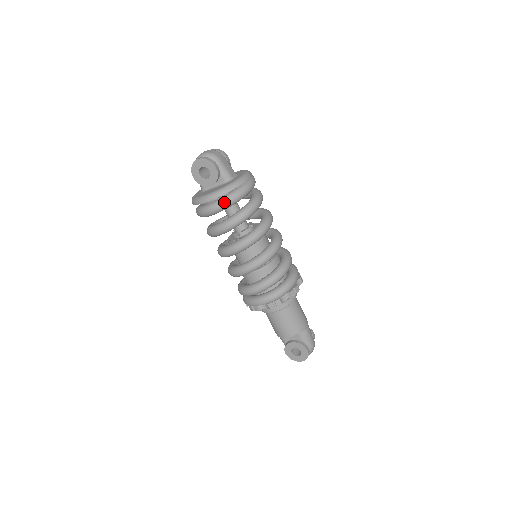
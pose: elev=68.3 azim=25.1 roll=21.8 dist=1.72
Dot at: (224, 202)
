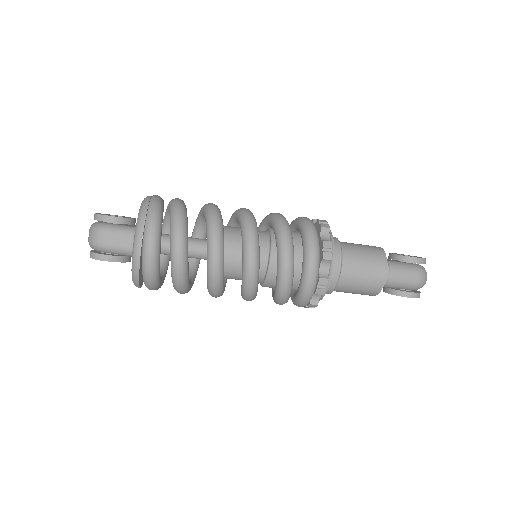
Dot at: (148, 288)
